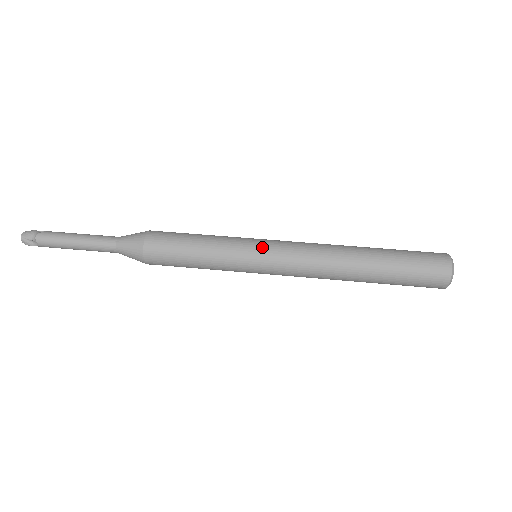
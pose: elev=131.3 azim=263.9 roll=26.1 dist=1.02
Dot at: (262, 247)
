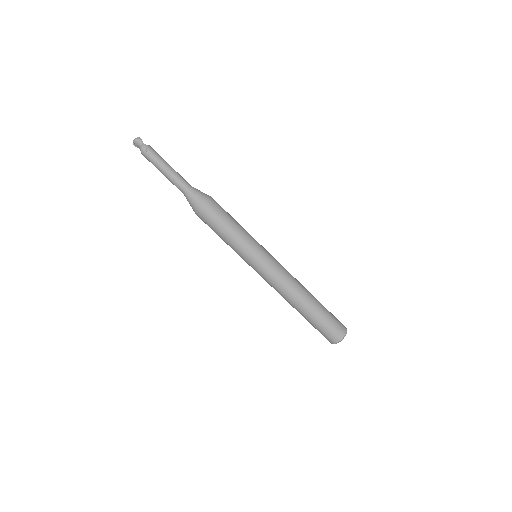
Dot at: (255, 265)
